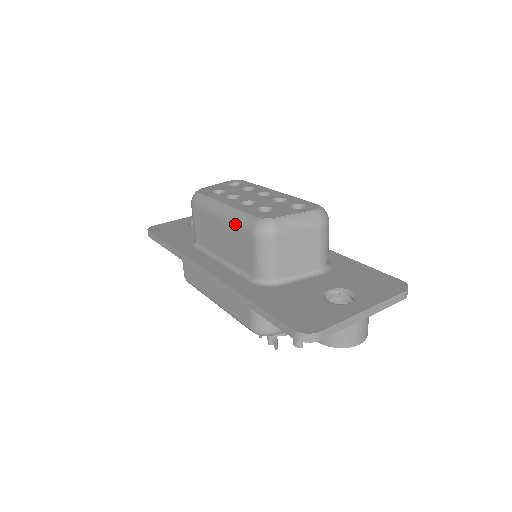
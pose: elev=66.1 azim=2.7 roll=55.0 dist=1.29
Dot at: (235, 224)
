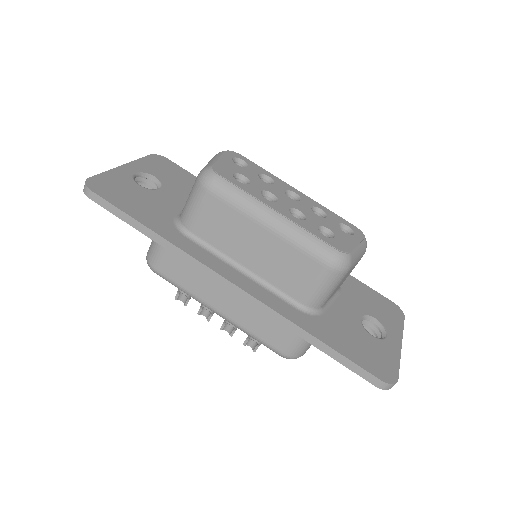
Dot at: (298, 246)
